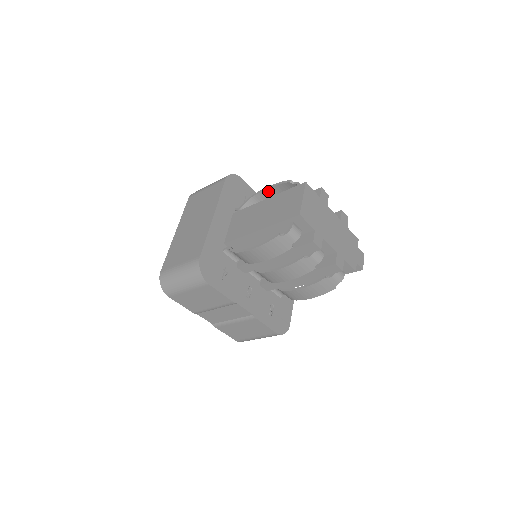
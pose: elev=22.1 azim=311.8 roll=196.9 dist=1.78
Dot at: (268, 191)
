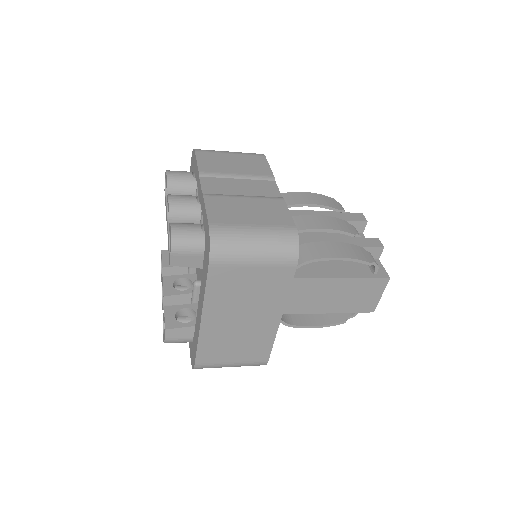
Dot at: (334, 257)
